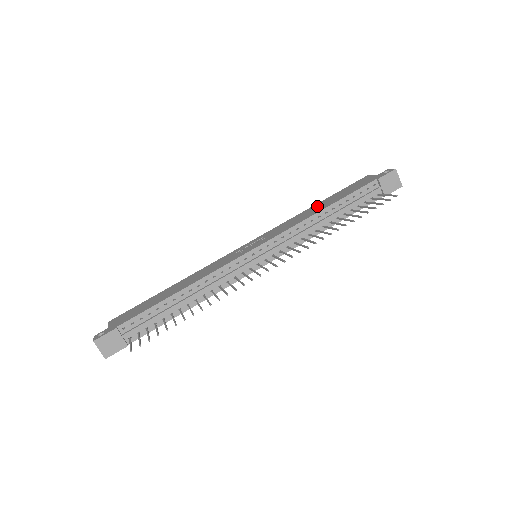
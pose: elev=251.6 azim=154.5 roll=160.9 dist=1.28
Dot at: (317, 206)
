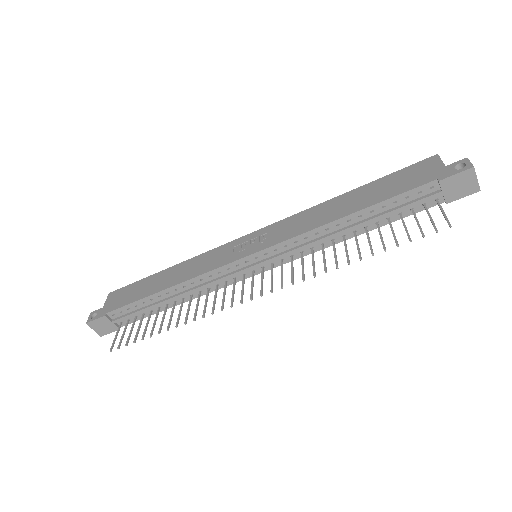
Dot at: (345, 200)
